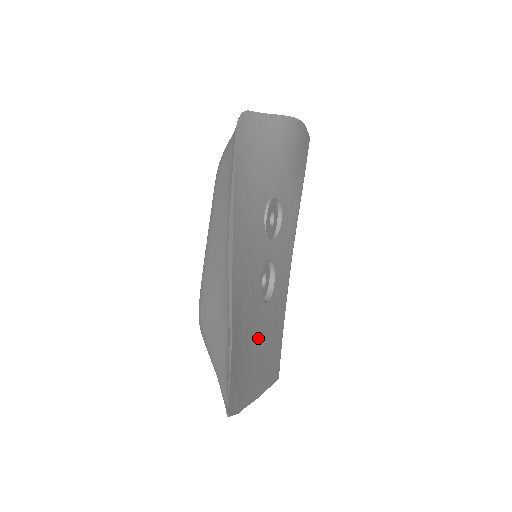
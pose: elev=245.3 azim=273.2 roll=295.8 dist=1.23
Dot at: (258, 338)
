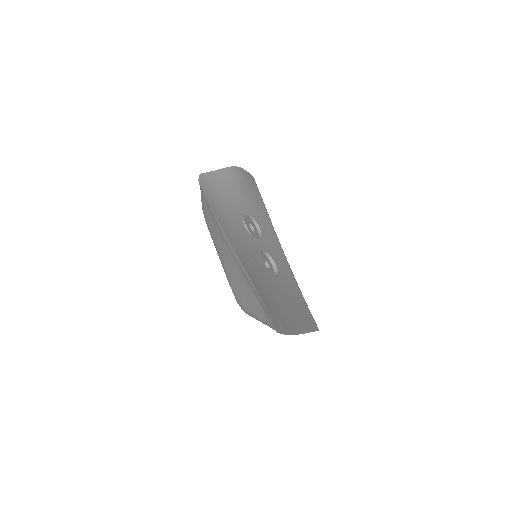
Dot at: (281, 297)
